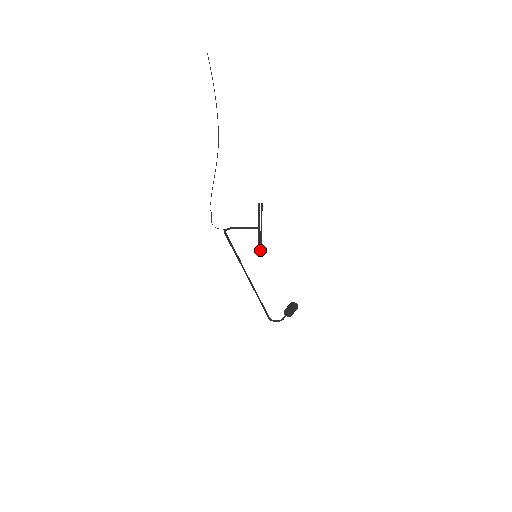
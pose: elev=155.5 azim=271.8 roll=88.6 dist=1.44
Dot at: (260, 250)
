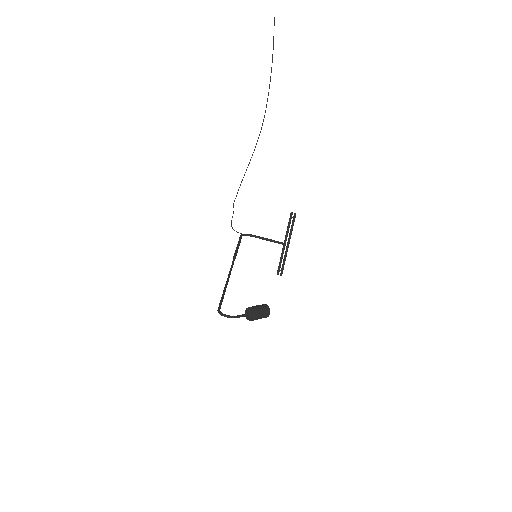
Dot at: (280, 273)
